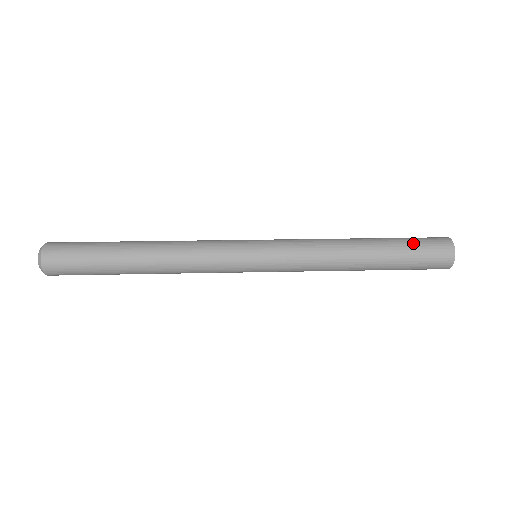
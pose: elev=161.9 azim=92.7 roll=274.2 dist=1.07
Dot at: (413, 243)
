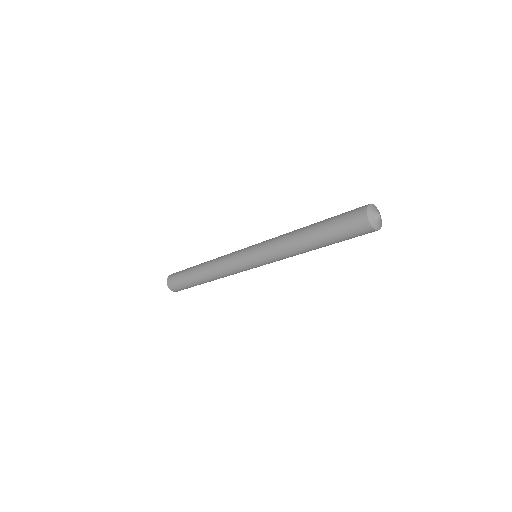
Dot at: (338, 218)
